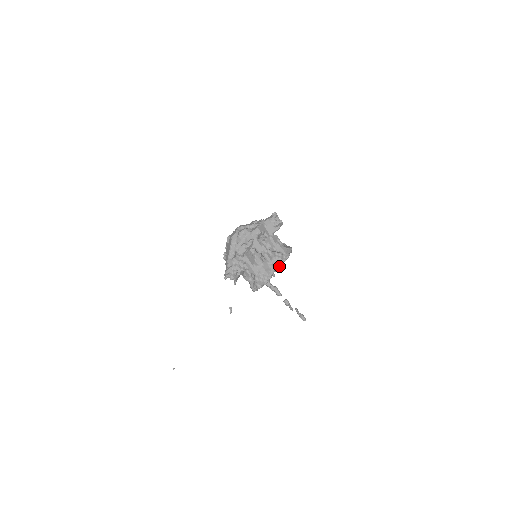
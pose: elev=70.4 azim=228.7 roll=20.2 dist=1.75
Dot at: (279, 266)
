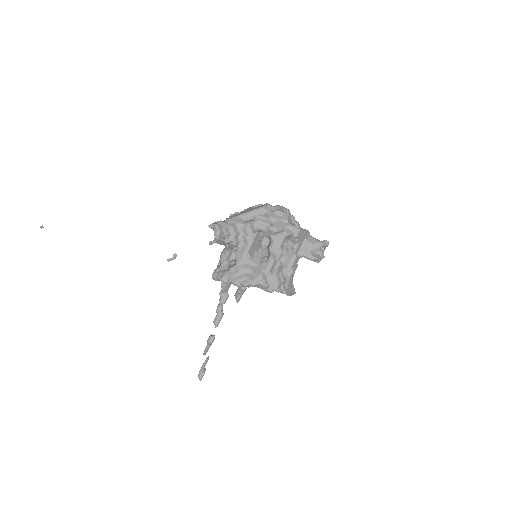
Dot at: (268, 287)
